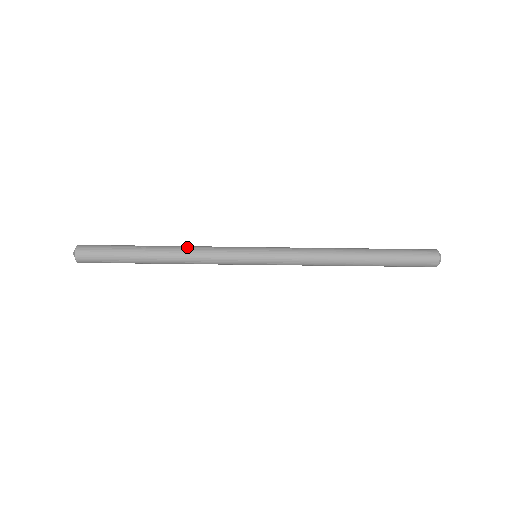
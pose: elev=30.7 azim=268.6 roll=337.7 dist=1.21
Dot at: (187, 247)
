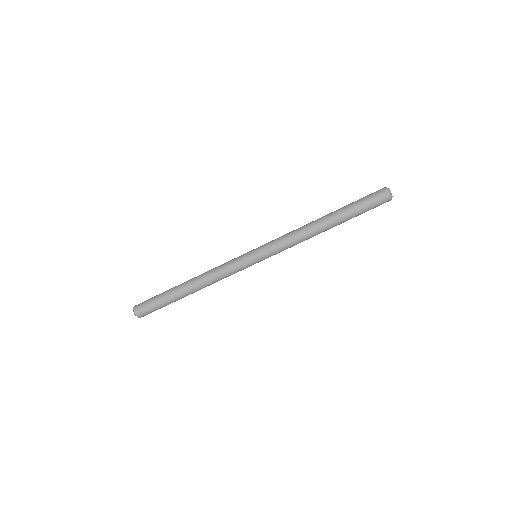
Dot at: occluded
